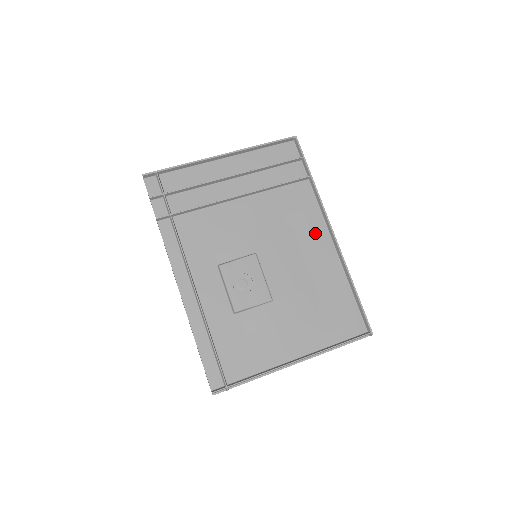
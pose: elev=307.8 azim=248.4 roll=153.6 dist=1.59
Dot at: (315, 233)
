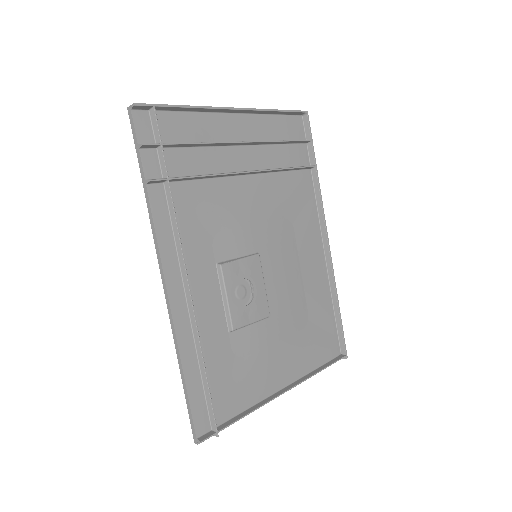
Dot at: (311, 236)
